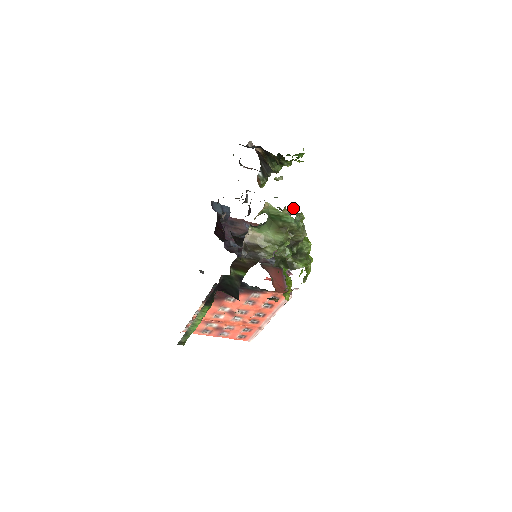
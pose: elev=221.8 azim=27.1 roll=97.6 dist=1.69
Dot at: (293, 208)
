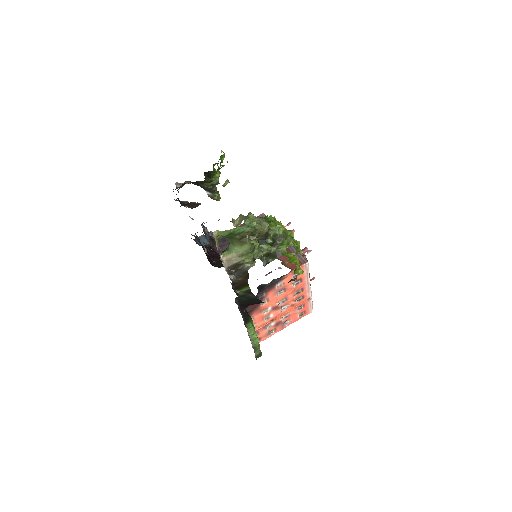
Dot at: (240, 214)
